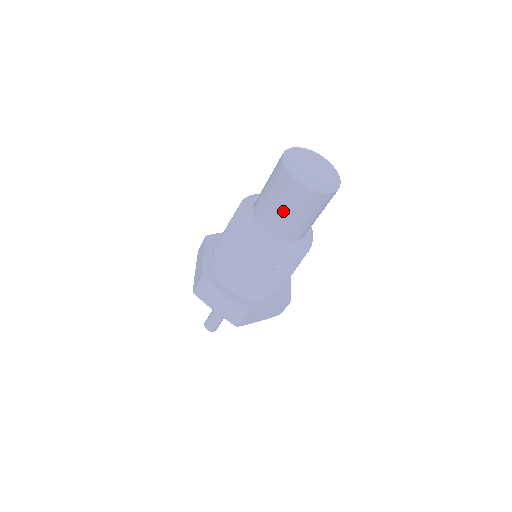
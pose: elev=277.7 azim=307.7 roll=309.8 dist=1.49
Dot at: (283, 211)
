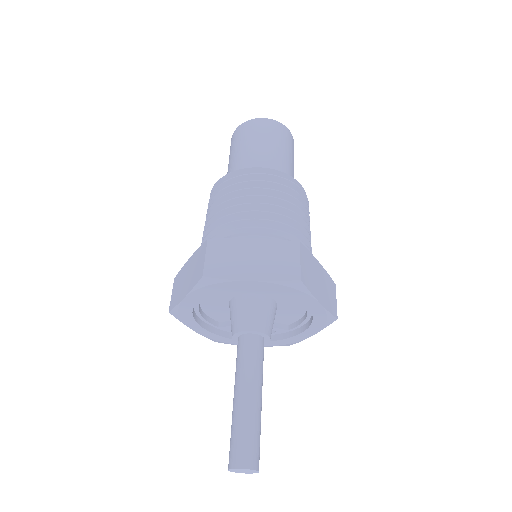
Dot at: (263, 144)
